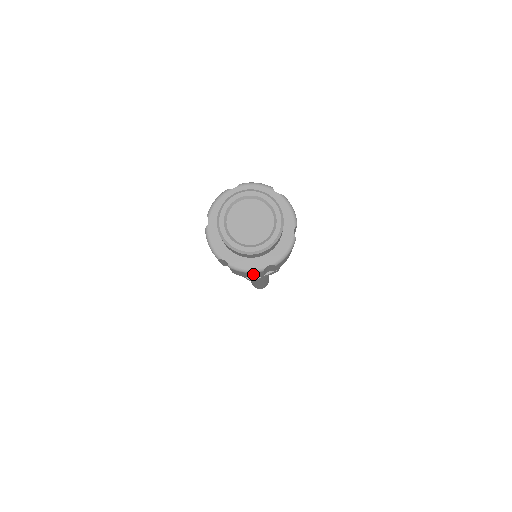
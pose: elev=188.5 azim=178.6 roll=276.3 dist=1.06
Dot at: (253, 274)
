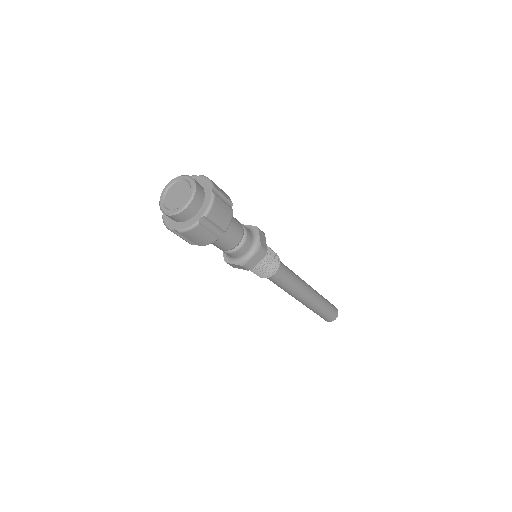
Dot at: (199, 232)
